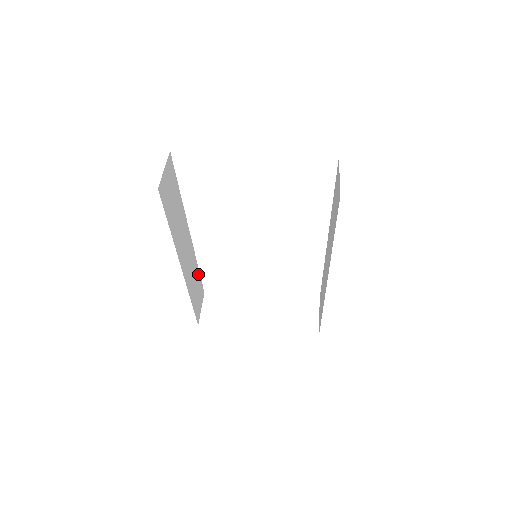
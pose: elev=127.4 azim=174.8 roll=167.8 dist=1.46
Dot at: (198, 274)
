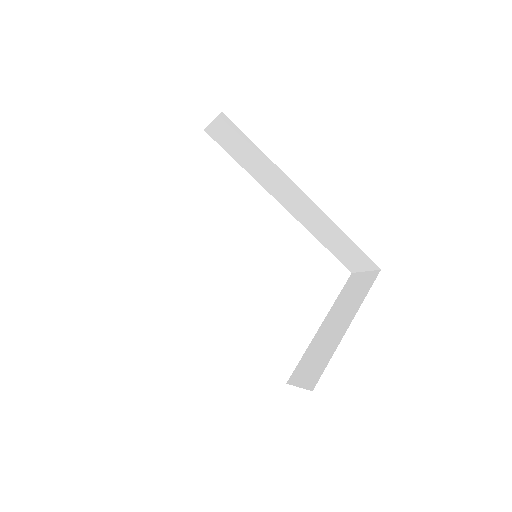
Dot at: occluded
